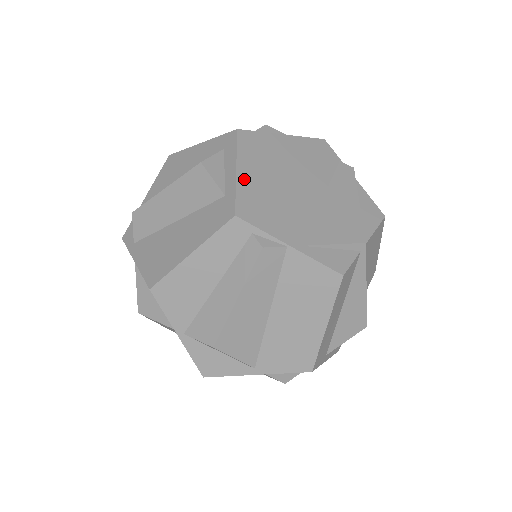
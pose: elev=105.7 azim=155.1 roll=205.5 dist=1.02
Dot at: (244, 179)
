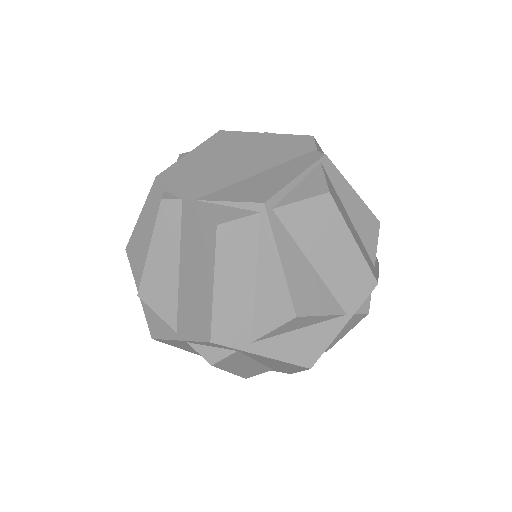
Dot at: (190, 158)
